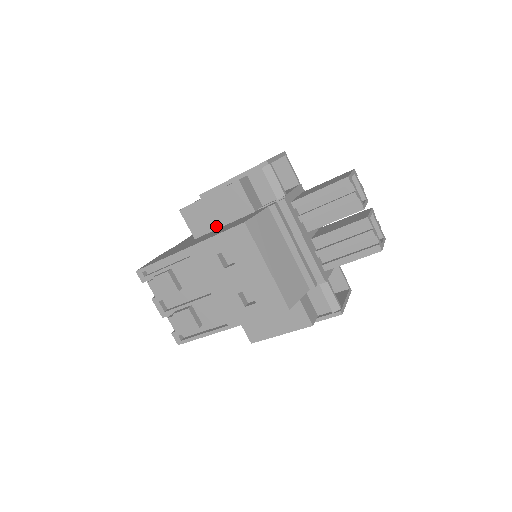
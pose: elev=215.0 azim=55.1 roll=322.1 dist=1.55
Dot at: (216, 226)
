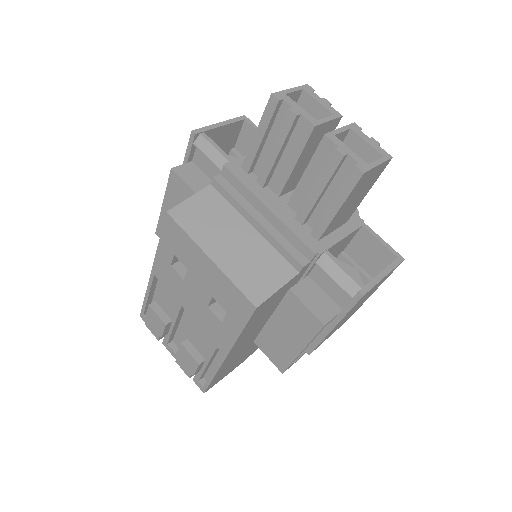
Dot at: occluded
